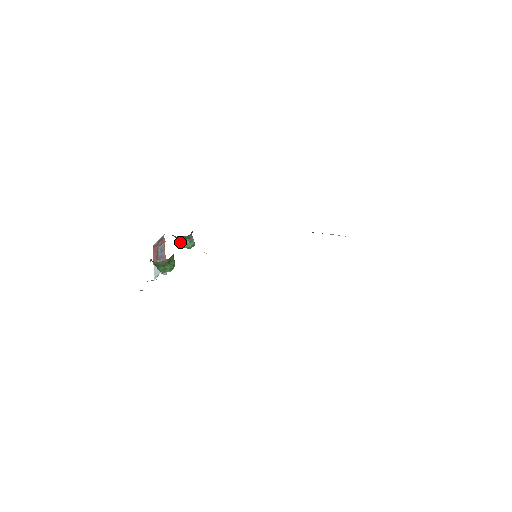
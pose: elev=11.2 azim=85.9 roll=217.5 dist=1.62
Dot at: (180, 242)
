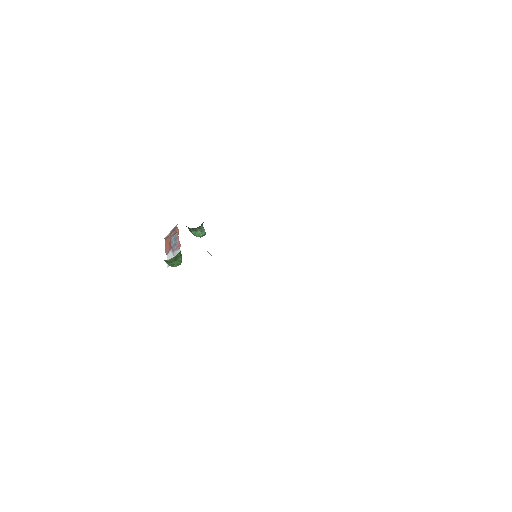
Dot at: (192, 232)
